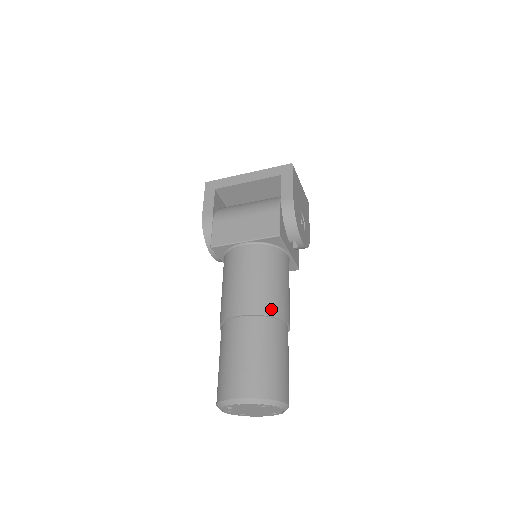
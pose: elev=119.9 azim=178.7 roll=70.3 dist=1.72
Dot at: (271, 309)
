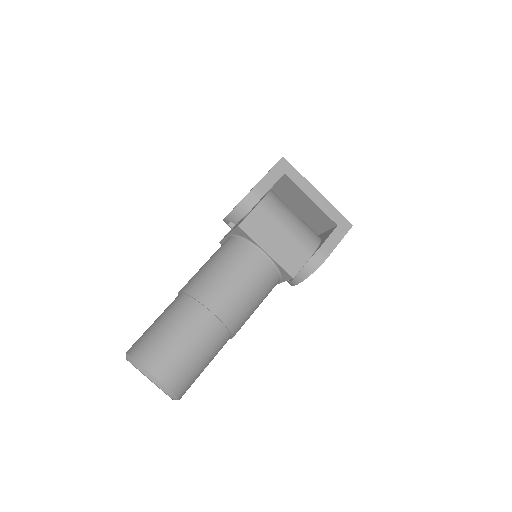
Dot at: (235, 326)
